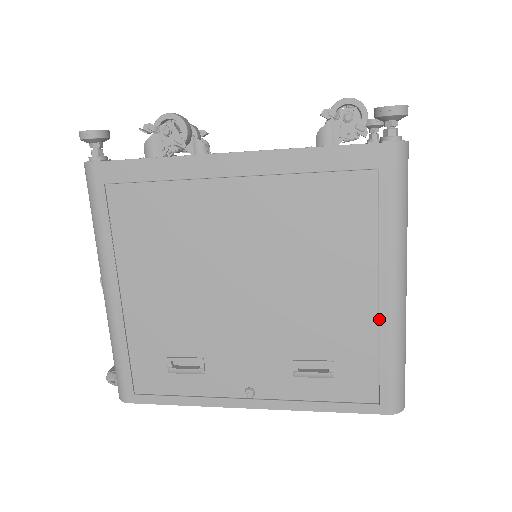
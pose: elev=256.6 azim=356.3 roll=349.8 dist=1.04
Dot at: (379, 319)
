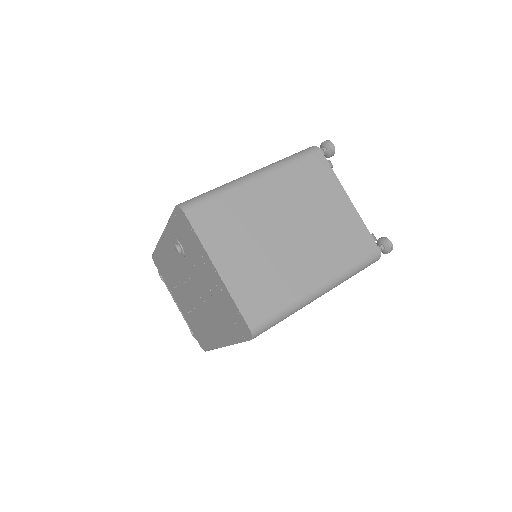
Dot at: occluded
